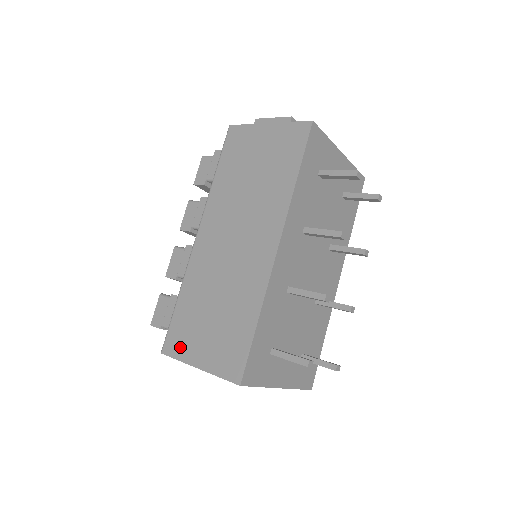
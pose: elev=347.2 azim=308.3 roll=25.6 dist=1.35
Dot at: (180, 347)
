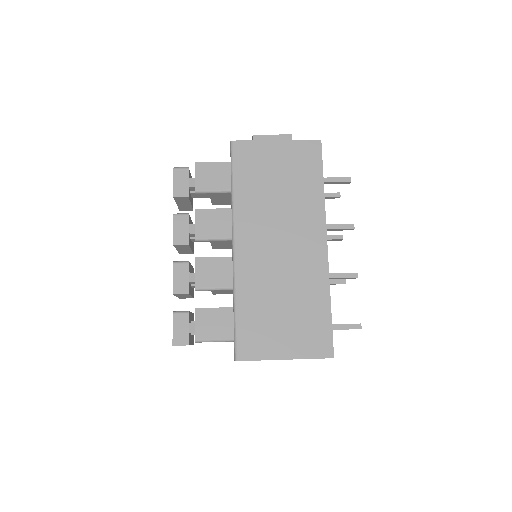
Dot at: (258, 348)
